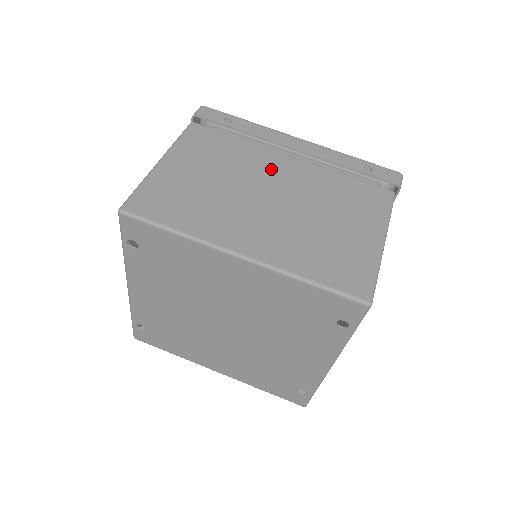
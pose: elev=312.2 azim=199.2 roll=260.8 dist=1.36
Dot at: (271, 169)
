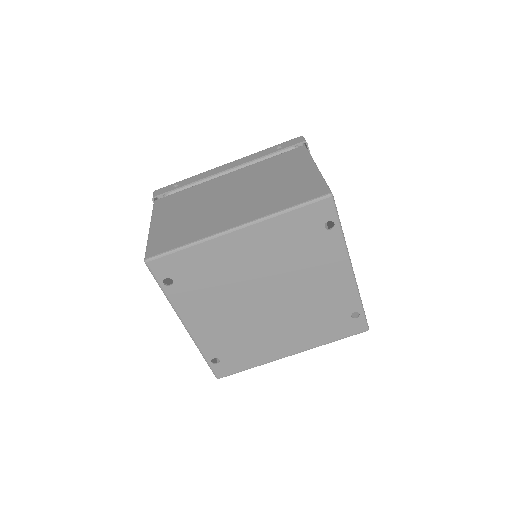
Dot at: (221, 186)
